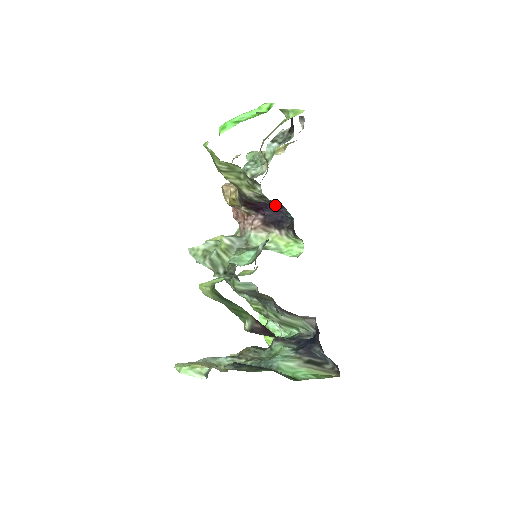
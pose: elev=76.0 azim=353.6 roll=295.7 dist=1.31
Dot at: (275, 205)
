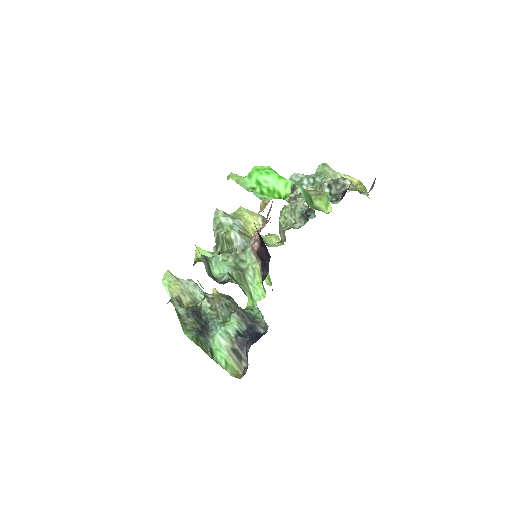
Dot at: (268, 252)
